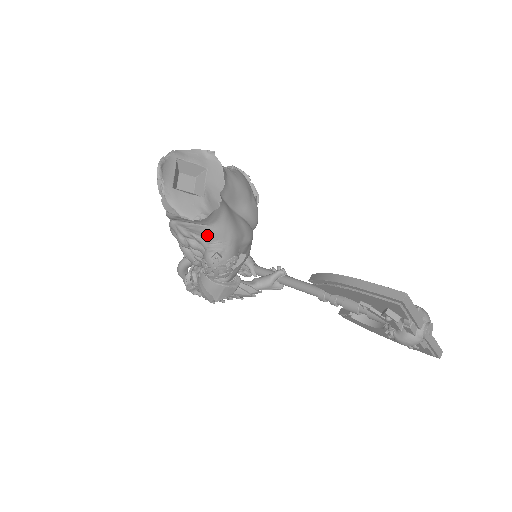
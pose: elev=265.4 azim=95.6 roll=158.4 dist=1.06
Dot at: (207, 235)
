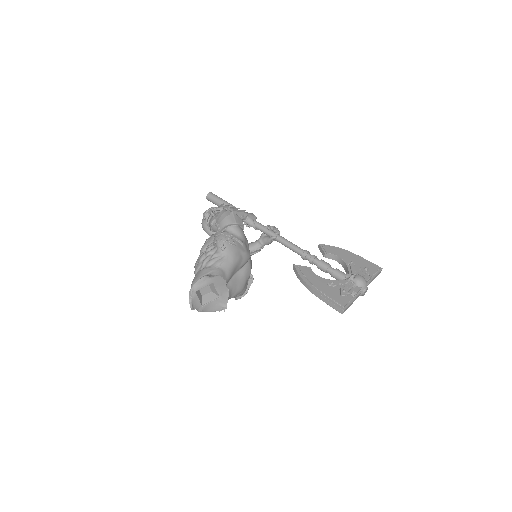
Dot at: occluded
